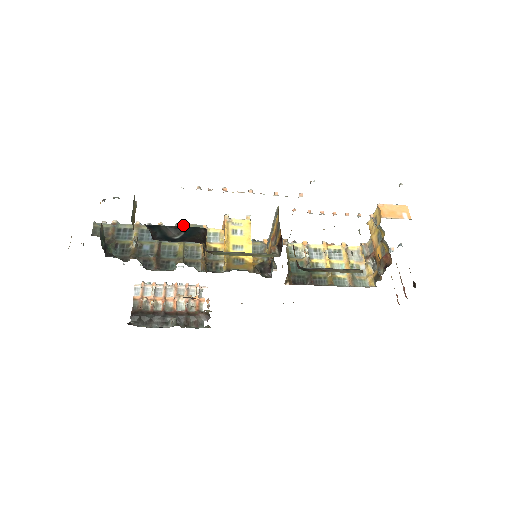
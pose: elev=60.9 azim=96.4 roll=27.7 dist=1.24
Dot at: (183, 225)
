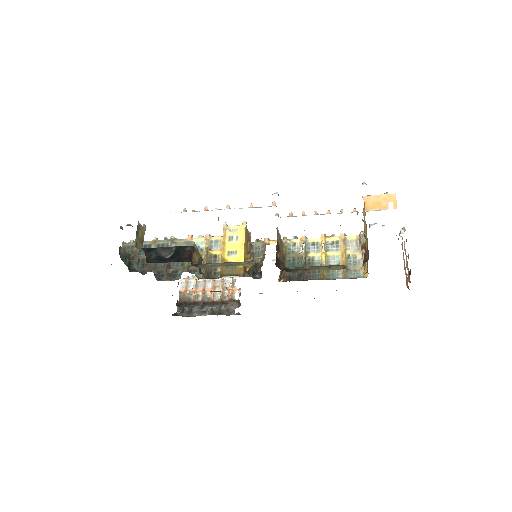
Dot at: (177, 243)
